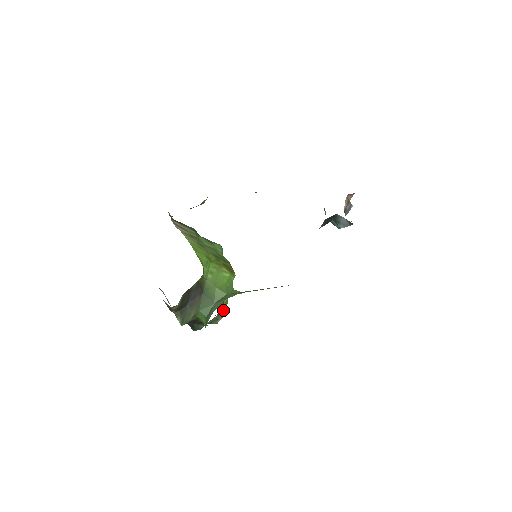
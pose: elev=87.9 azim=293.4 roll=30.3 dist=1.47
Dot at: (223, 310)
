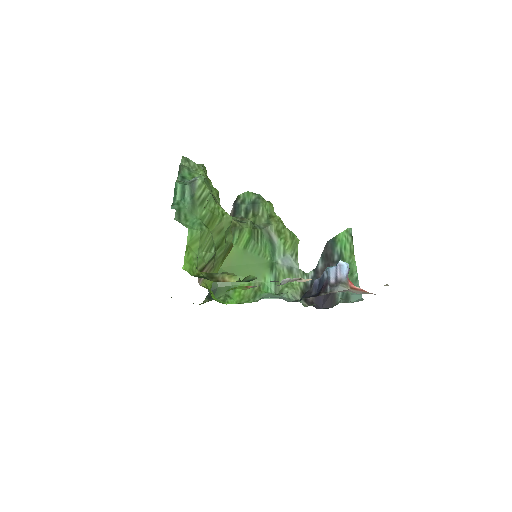
Dot at: occluded
